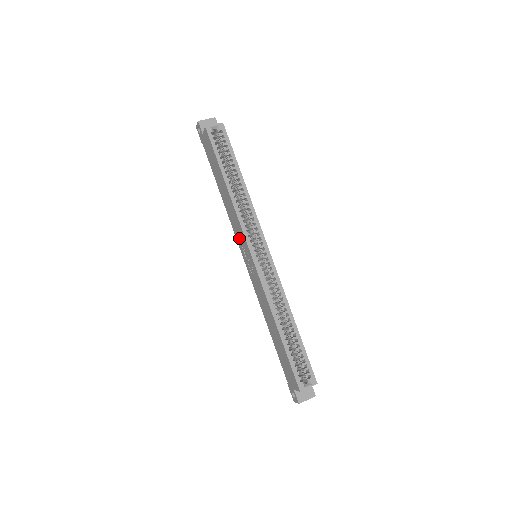
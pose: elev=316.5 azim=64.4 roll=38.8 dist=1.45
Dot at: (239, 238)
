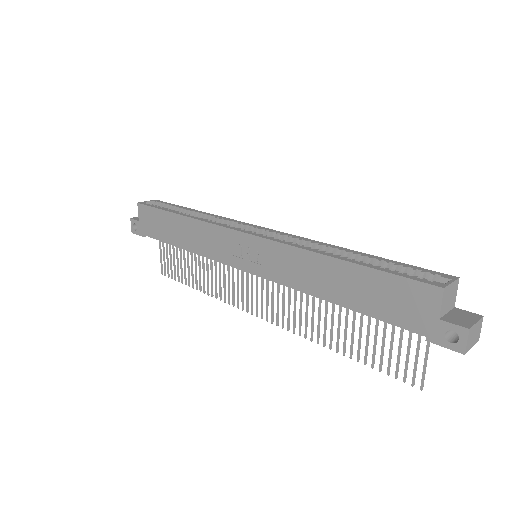
Dot at: (223, 250)
